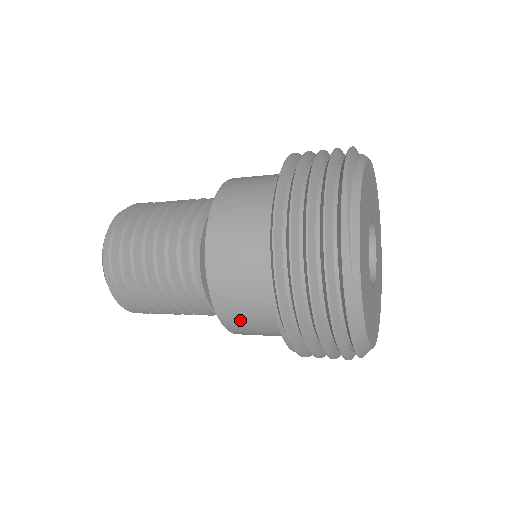
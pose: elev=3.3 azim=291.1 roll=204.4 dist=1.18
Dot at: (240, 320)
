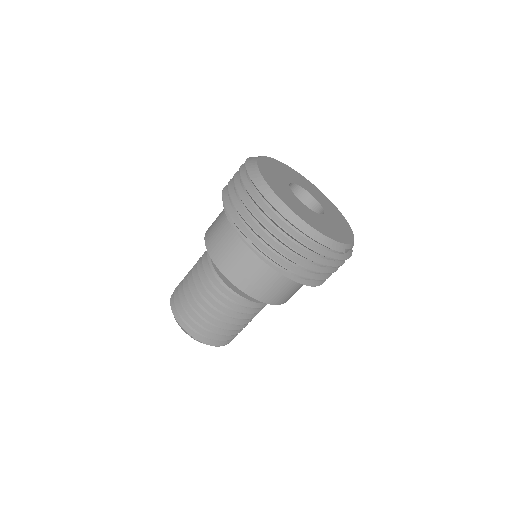
Dot at: (216, 240)
